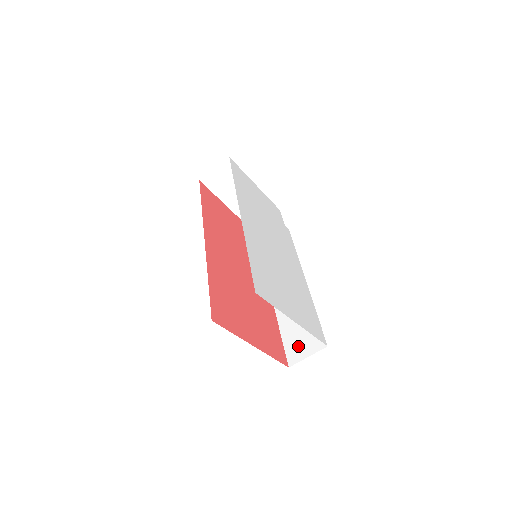
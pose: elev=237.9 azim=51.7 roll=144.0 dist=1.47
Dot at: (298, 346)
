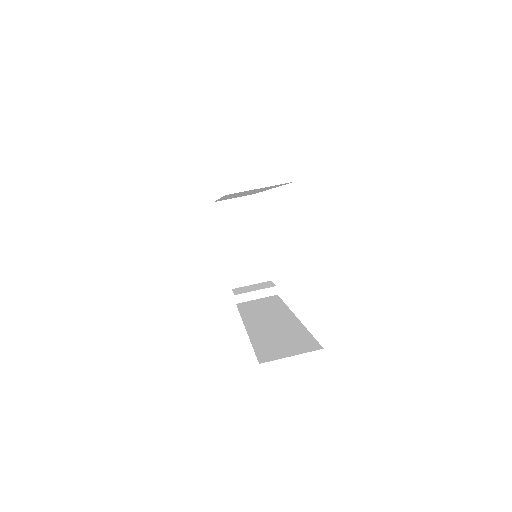
Dot at: (277, 350)
